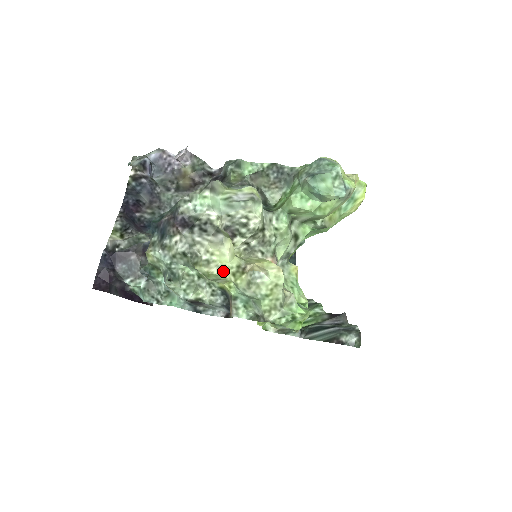
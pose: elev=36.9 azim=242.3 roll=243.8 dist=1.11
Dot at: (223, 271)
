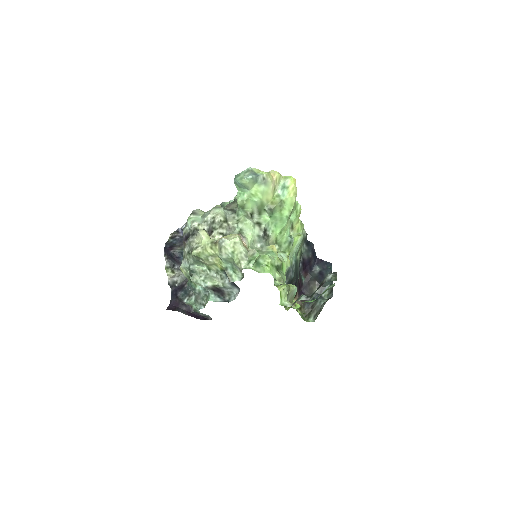
Dot at: (205, 249)
